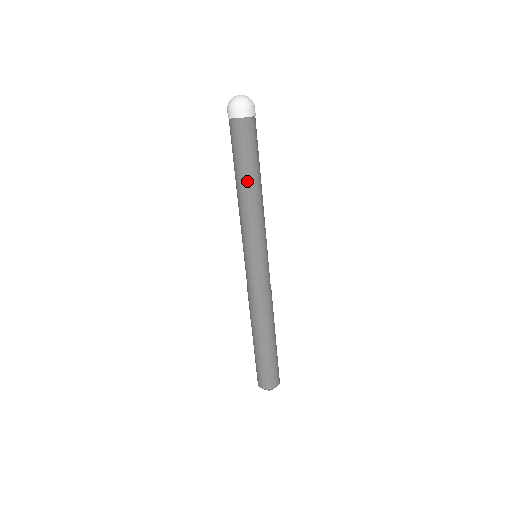
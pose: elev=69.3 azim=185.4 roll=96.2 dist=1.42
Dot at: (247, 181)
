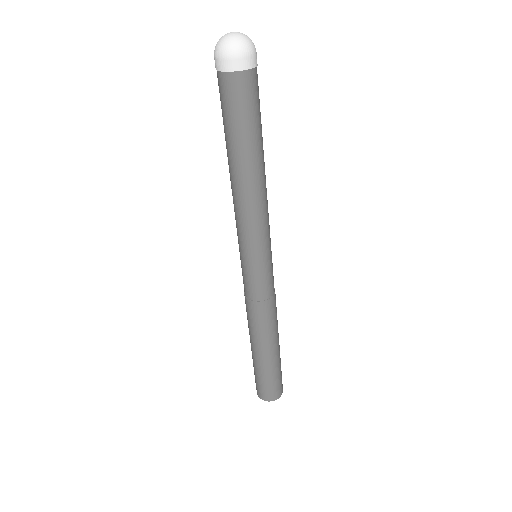
Dot at: (260, 160)
